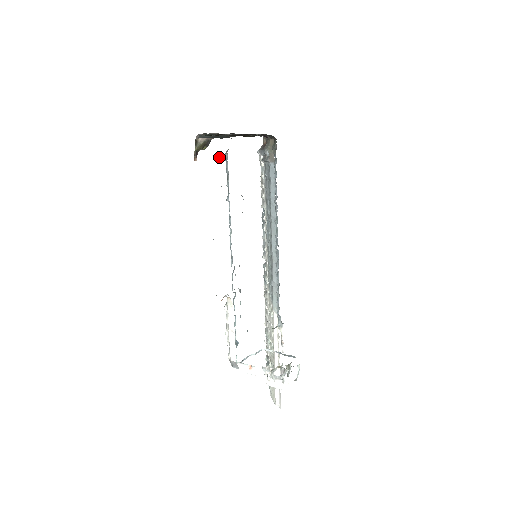
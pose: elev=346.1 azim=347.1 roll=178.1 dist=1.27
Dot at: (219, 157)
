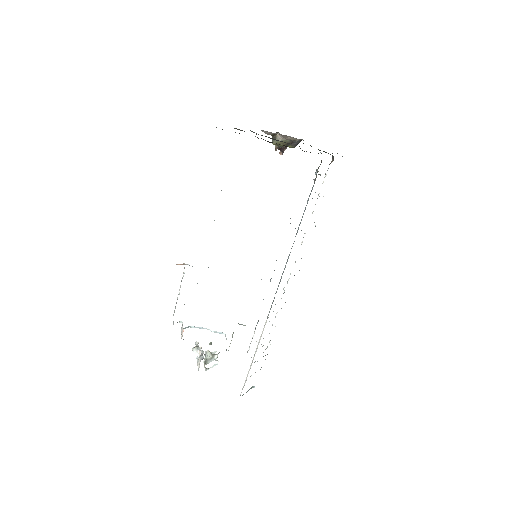
Dot at: occluded
